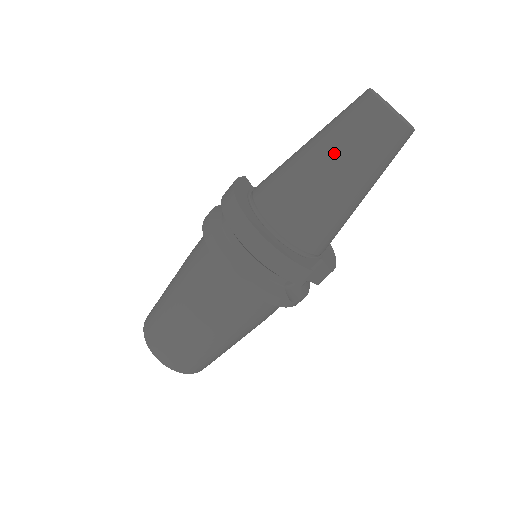
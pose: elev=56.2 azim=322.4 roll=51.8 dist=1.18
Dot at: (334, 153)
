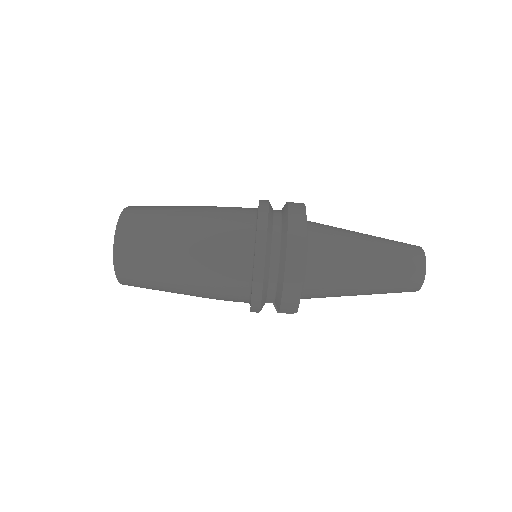
Dot at: (380, 267)
